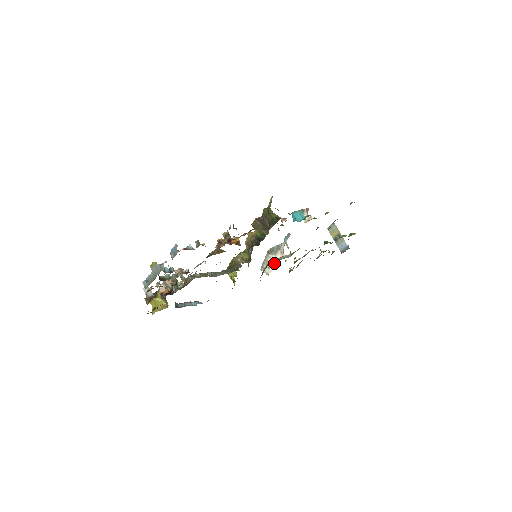
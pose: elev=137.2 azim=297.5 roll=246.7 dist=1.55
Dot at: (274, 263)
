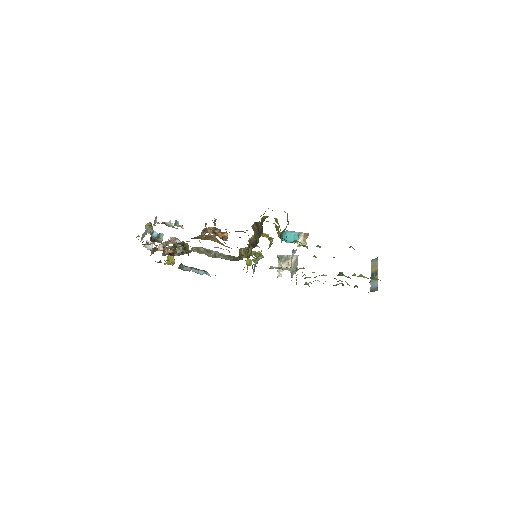
Dot at: (282, 270)
